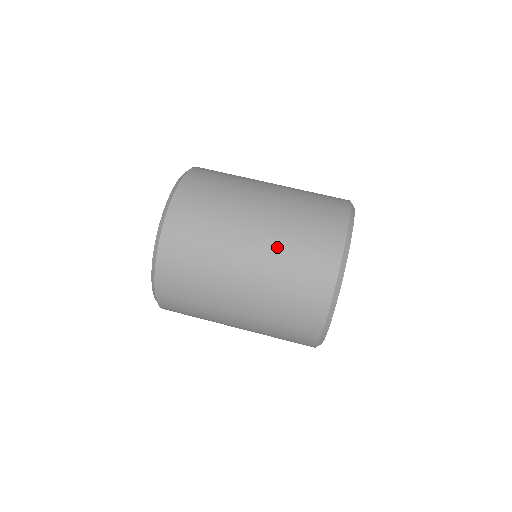
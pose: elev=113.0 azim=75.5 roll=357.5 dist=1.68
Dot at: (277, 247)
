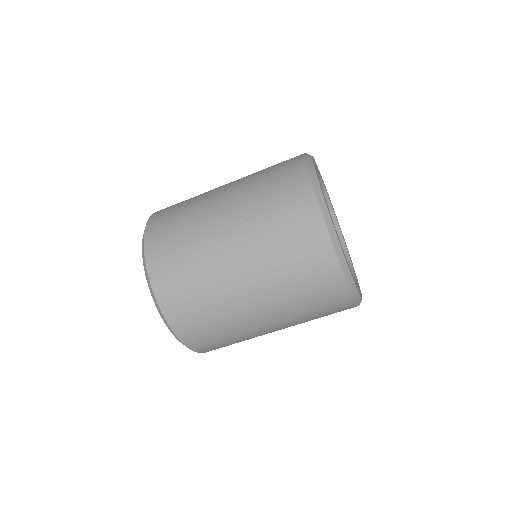
Dot at: occluded
